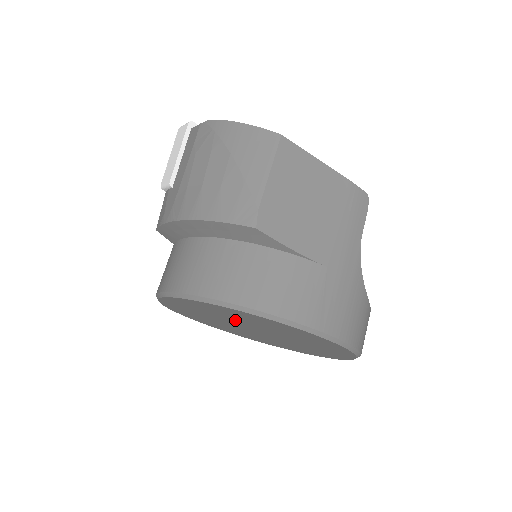
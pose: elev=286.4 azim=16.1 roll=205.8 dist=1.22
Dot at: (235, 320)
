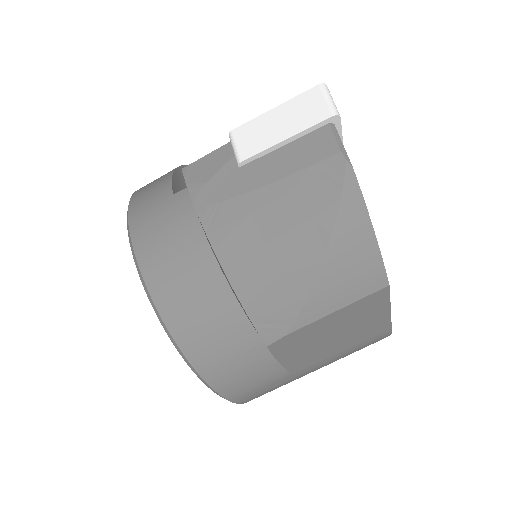
Dot at: occluded
